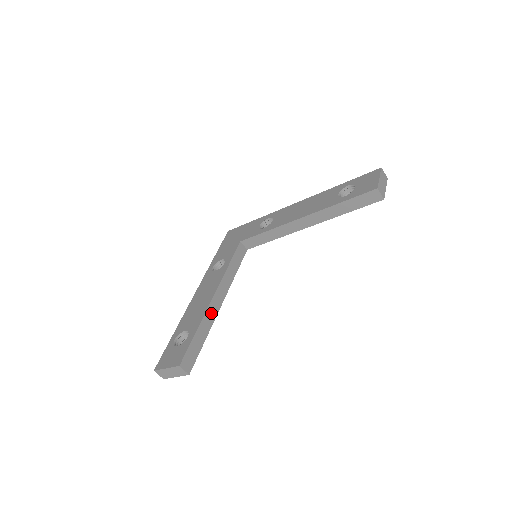
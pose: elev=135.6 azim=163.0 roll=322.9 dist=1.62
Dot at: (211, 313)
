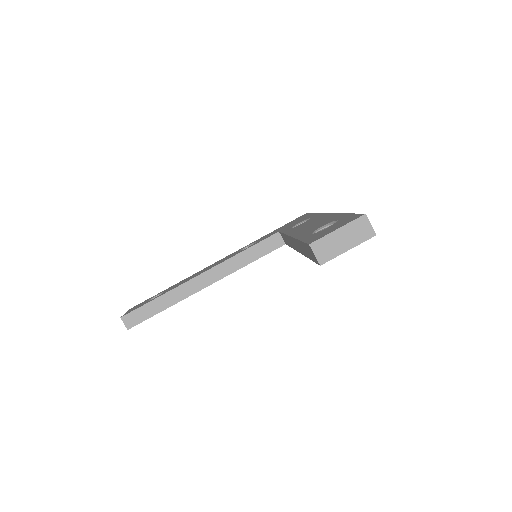
Dot at: (186, 289)
